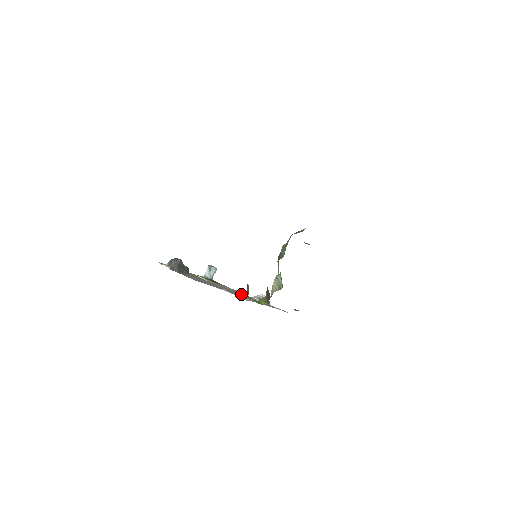
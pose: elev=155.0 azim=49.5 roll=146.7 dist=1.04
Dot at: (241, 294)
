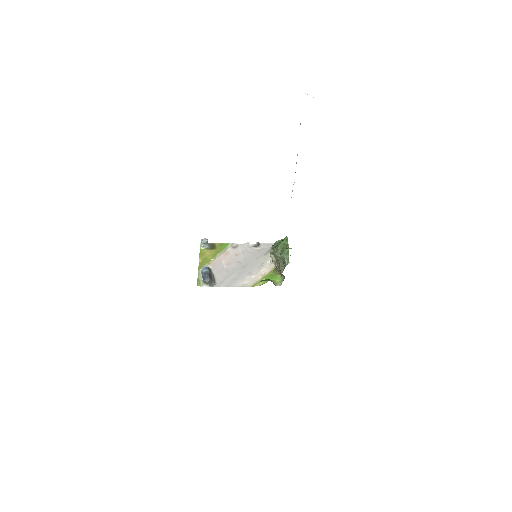
Dot at: (241, 250)
